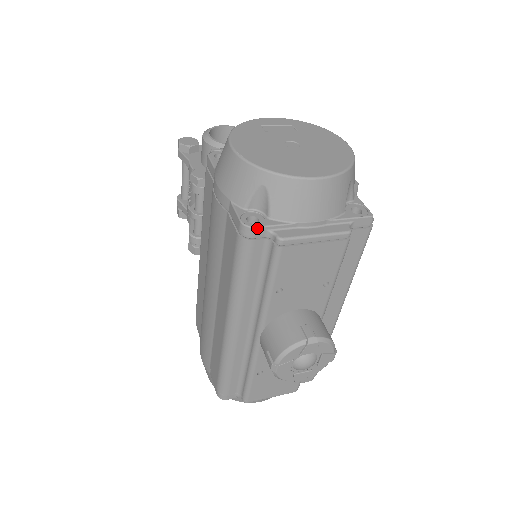
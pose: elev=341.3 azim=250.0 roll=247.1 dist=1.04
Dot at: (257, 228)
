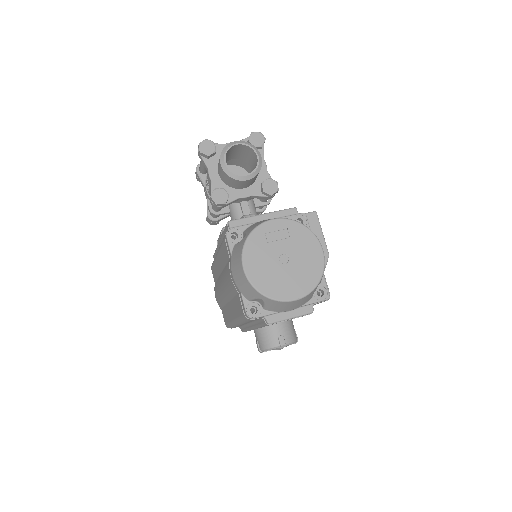
Dot at: (256, 318)
